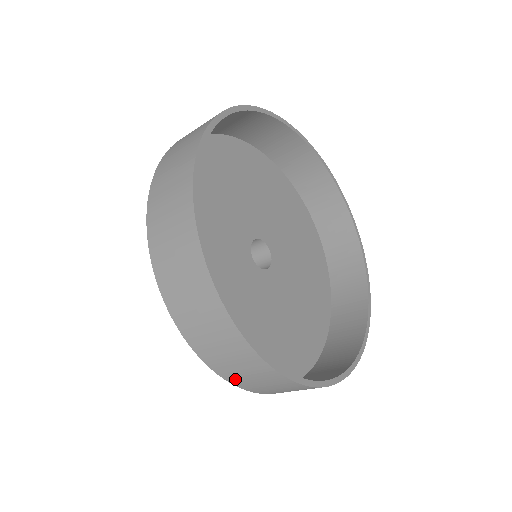
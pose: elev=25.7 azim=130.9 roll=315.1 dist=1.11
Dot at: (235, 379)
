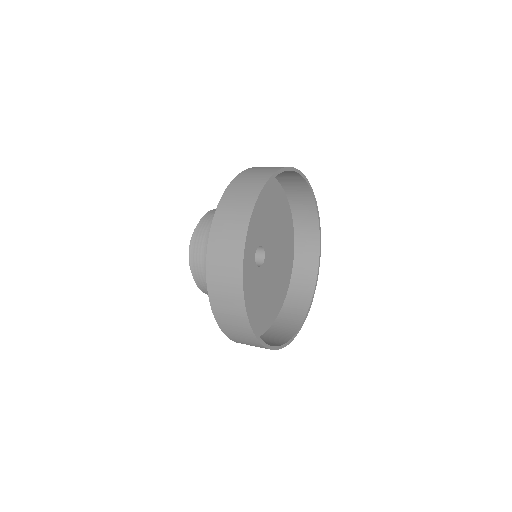
Dot at: (217, 309)
